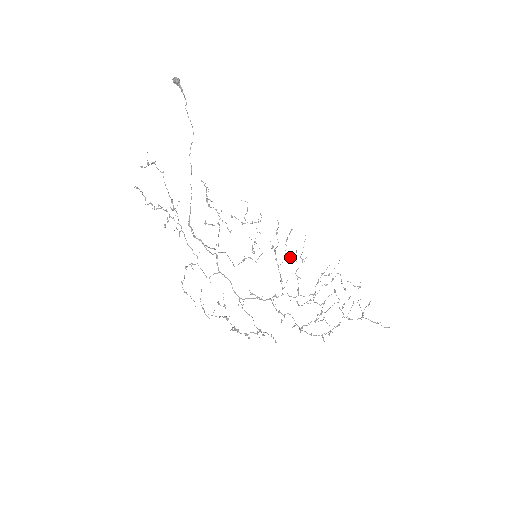
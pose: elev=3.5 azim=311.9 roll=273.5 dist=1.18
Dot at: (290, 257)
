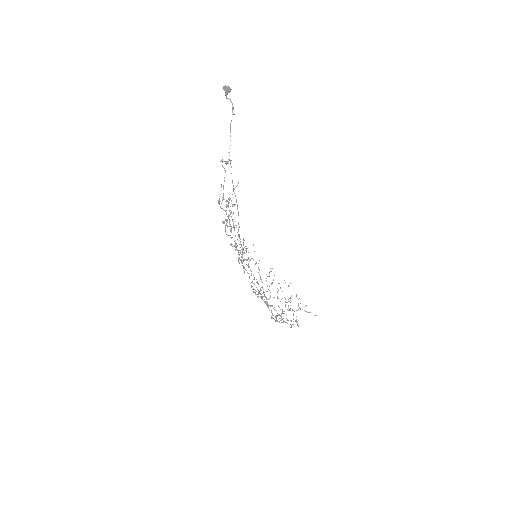
Dot at: occluded
